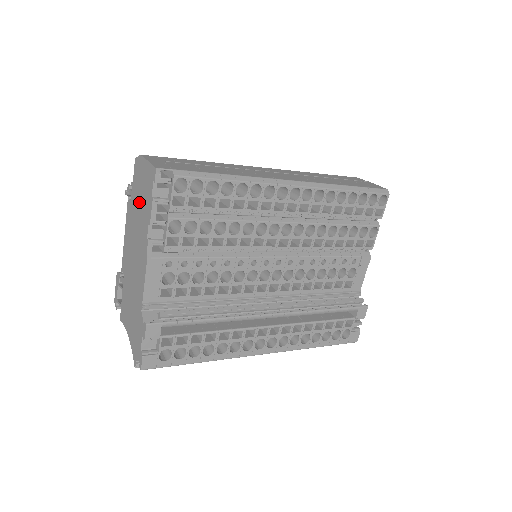
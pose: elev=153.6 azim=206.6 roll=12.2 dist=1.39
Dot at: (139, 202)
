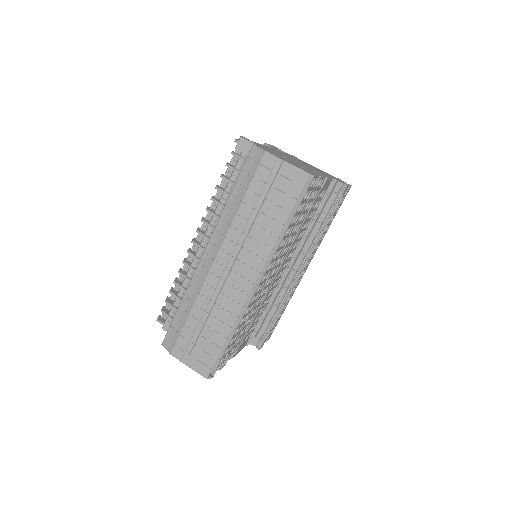
Dot at: occluded
